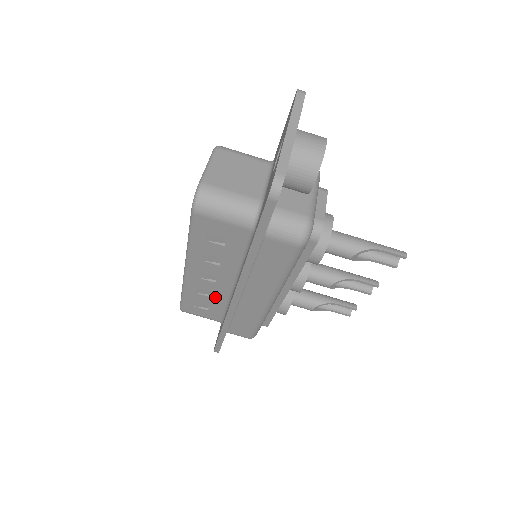
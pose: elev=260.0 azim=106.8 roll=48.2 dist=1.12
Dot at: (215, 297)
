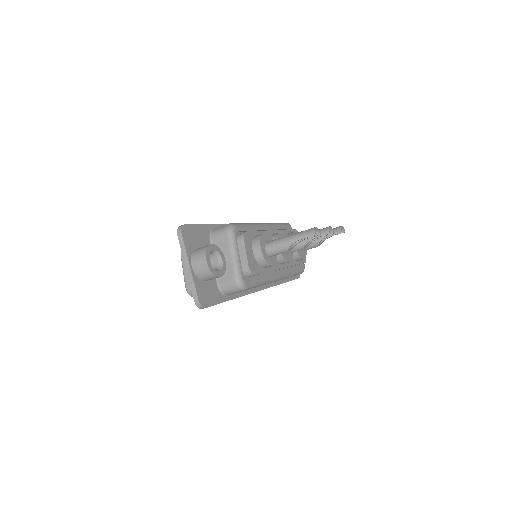
Dot at: occluded
